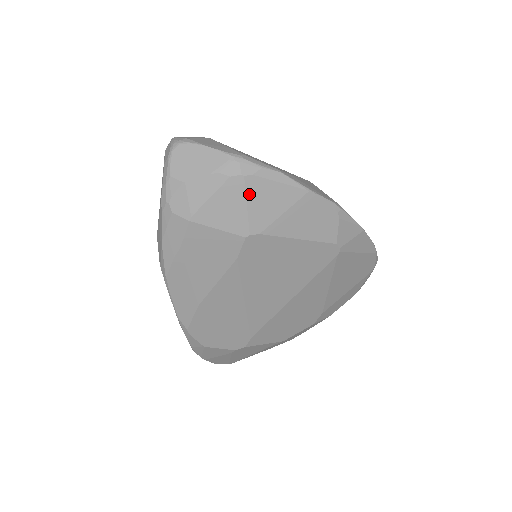
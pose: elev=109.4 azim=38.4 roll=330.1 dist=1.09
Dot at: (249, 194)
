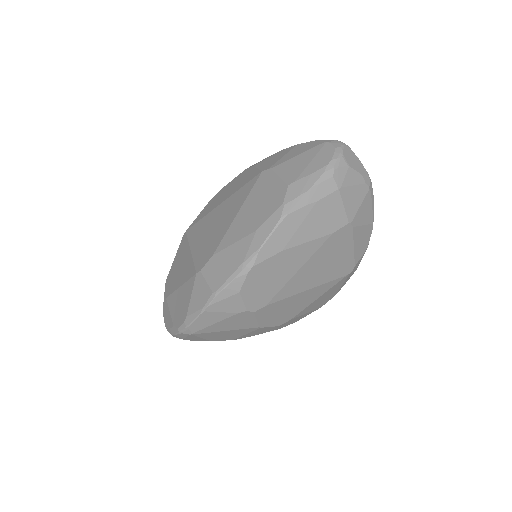
Dot at: (364, 200)
